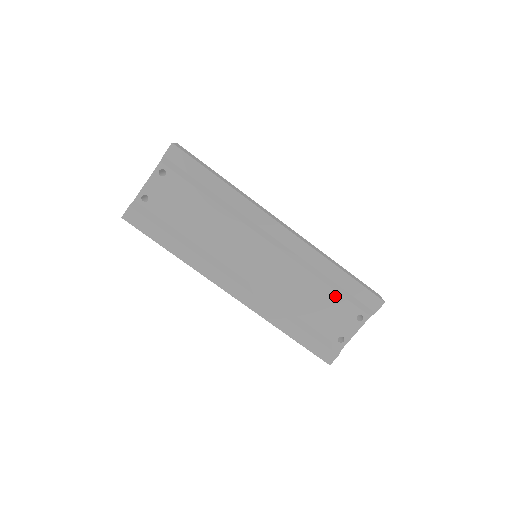
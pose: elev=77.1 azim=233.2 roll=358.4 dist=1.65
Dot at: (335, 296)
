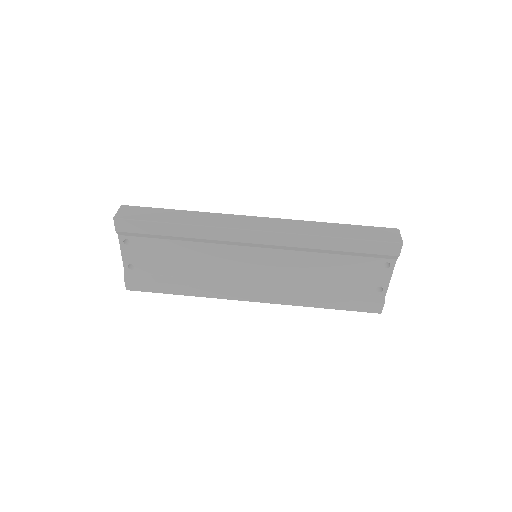
Dot at: (349, 259)
